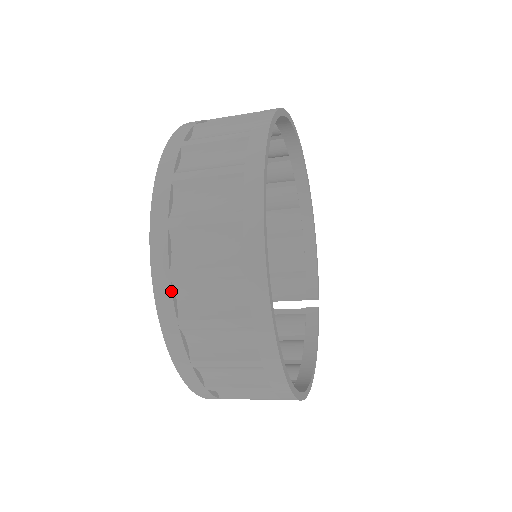
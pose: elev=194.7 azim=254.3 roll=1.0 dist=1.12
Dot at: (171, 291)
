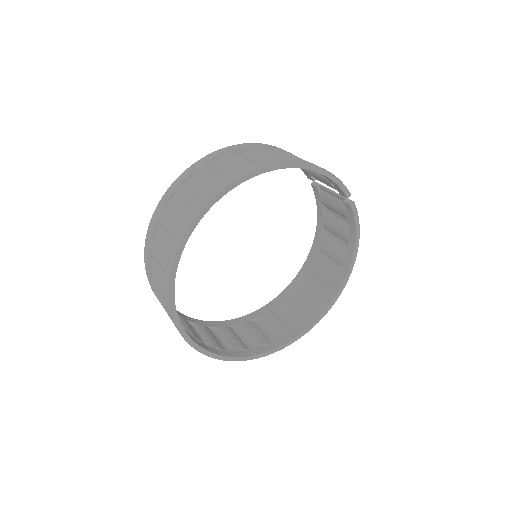
Dot at: occluded
